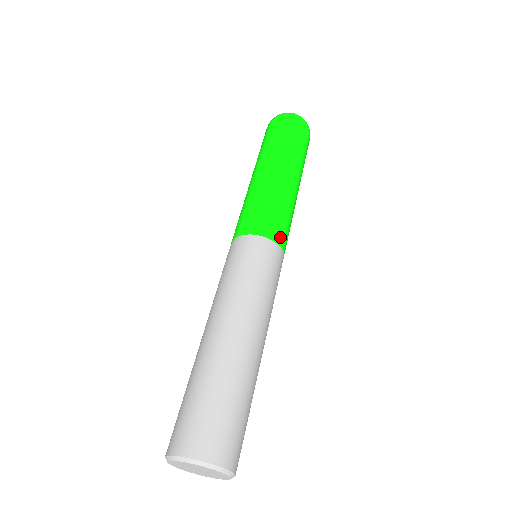
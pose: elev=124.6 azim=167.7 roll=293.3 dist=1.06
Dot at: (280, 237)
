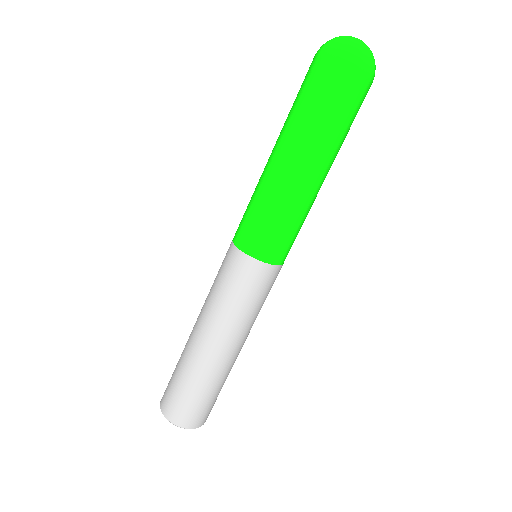
Dot at: (263, 251)
